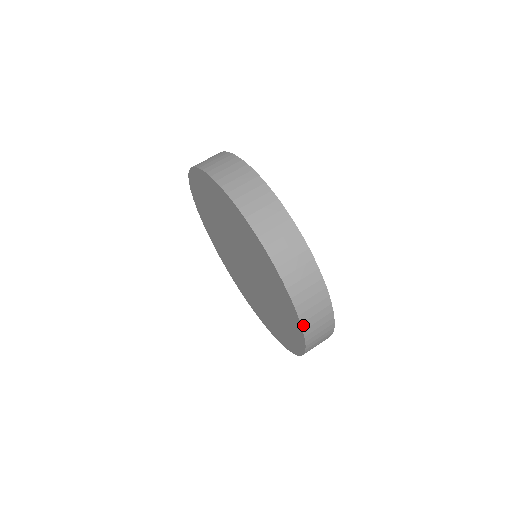
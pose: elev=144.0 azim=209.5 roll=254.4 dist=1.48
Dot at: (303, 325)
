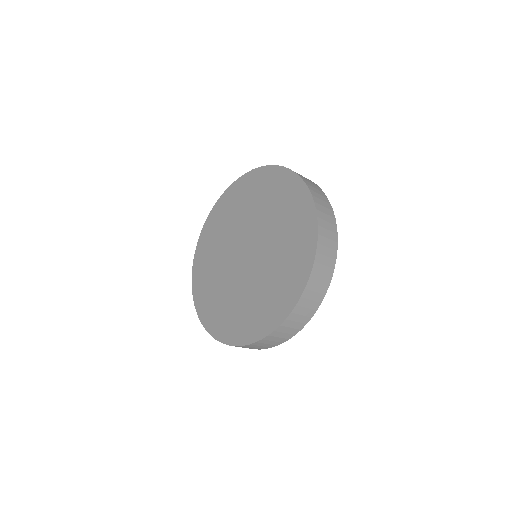
Dot at: (218, 340)
